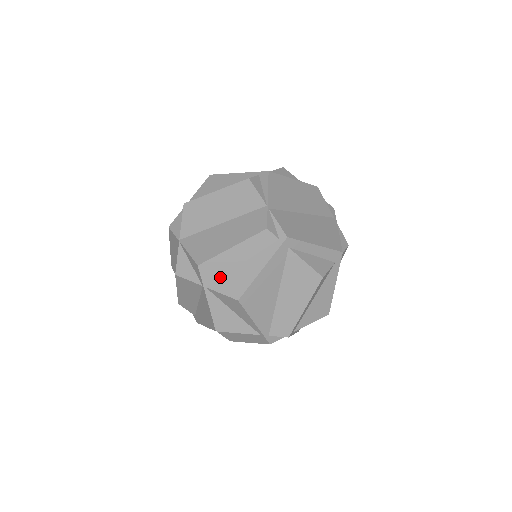
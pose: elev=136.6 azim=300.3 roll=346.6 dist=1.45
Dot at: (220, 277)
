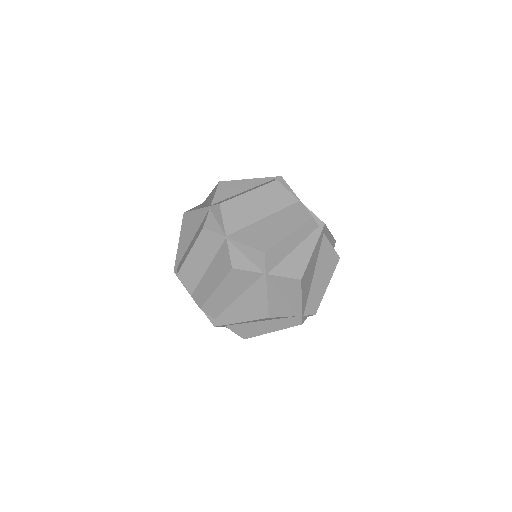
Dot at: (278, 263)
